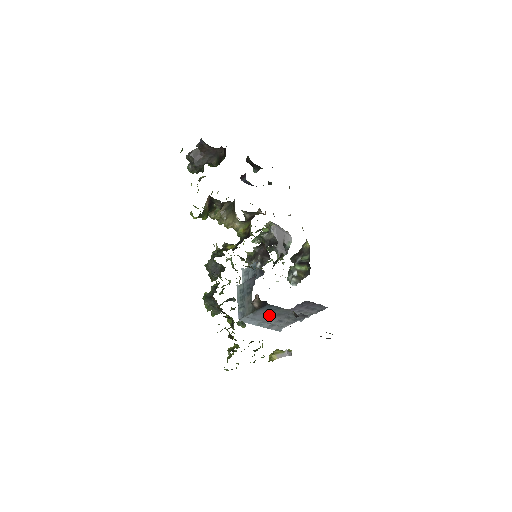
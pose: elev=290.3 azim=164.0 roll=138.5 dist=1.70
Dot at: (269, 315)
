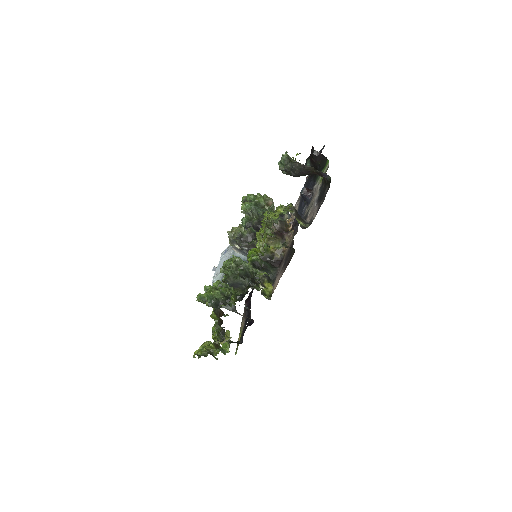
Dot at: occluded
